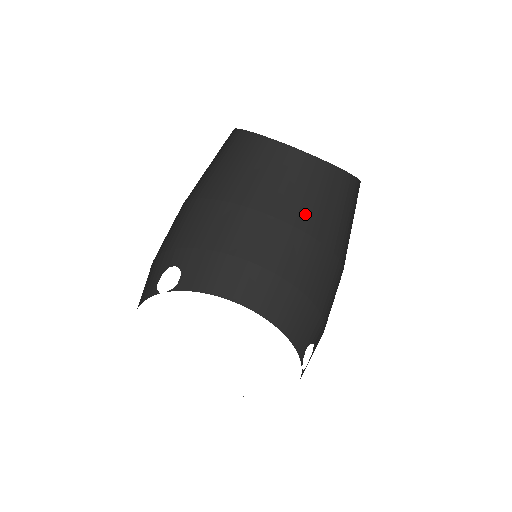
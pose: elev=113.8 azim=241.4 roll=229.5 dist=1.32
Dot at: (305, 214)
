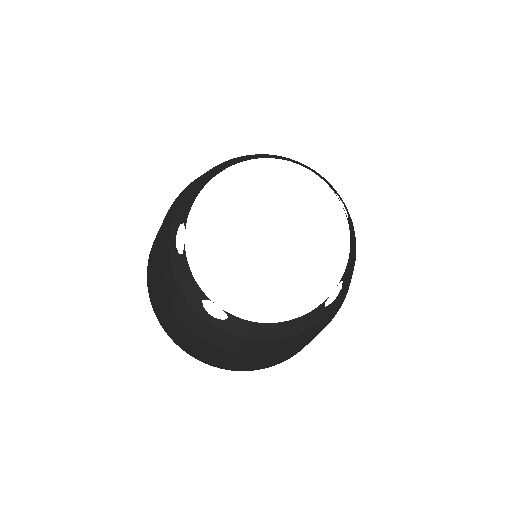
Dot at: occluded
